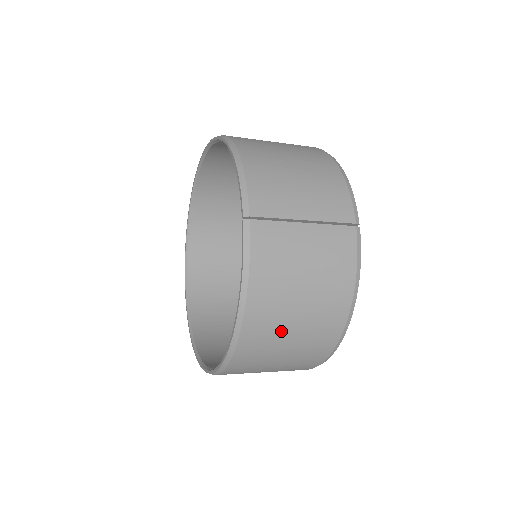
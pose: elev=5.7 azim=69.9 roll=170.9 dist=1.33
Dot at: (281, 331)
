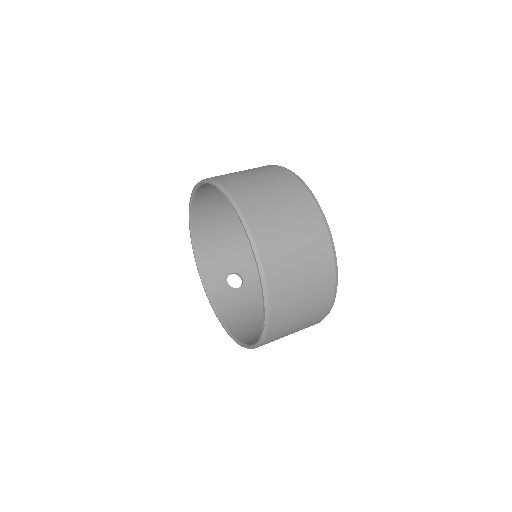
Dot at: occluded
